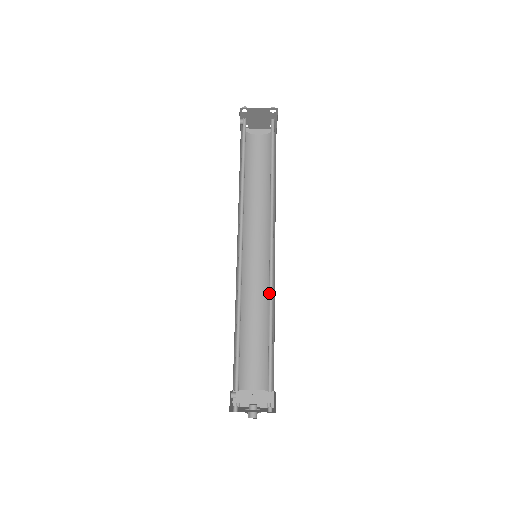
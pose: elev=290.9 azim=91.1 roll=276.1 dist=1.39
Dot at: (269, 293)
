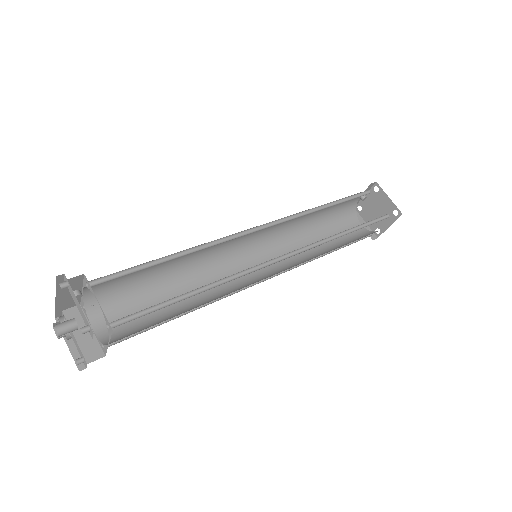
Dot at: (229, 277)
